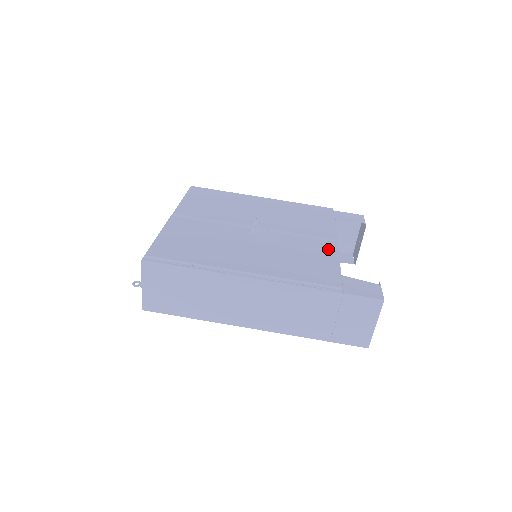
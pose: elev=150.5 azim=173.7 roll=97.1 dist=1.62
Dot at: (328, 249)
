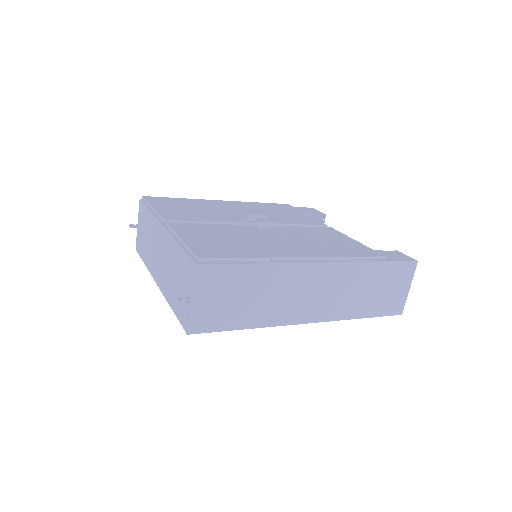
Dot at: (334, 232)
